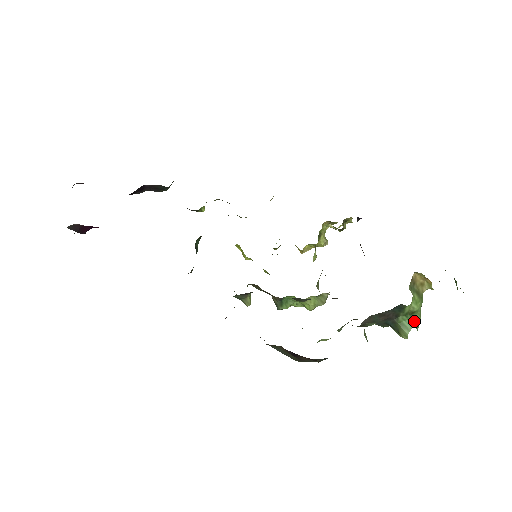
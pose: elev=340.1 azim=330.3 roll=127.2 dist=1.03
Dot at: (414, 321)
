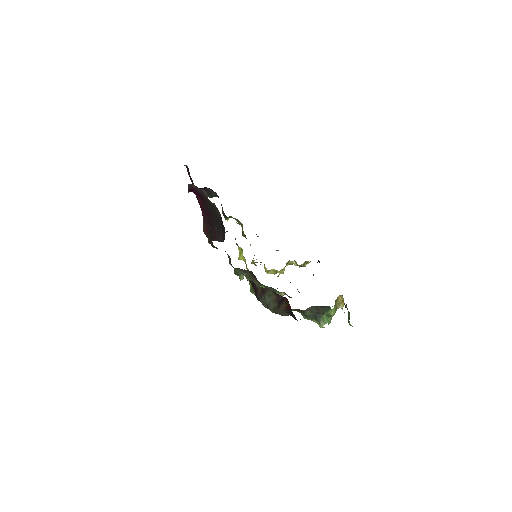
Dot at: (329, 321)
